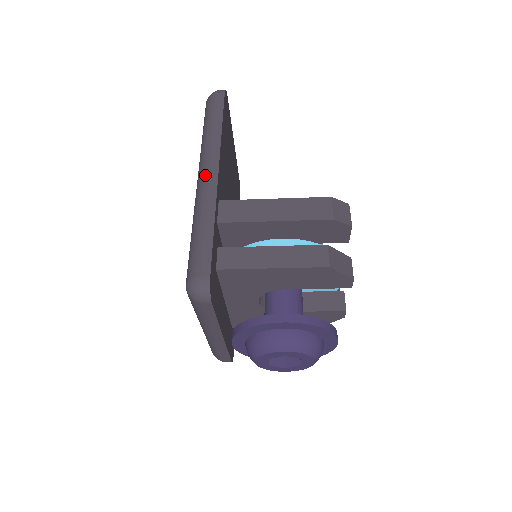
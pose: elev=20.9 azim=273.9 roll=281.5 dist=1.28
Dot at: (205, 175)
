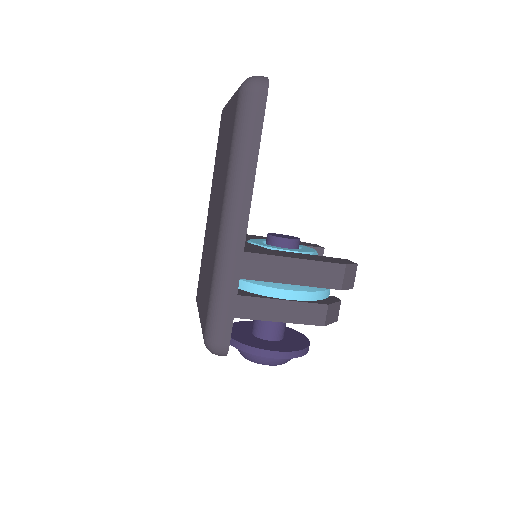
Dot at: (233, 227)
